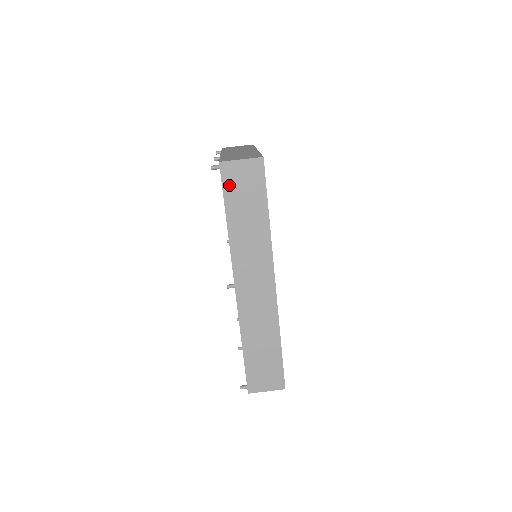
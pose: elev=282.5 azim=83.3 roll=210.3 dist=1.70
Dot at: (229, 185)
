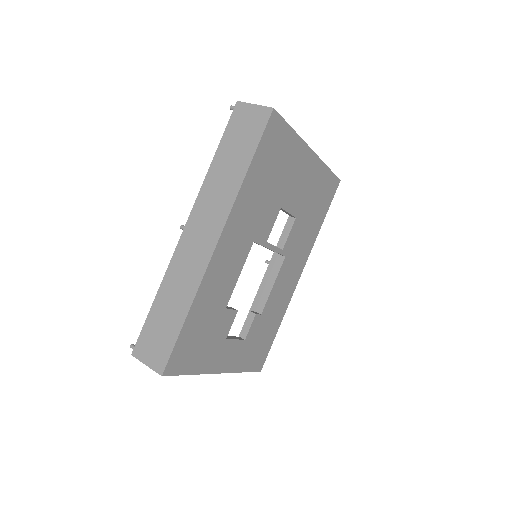
Dot at: (233, 125)
